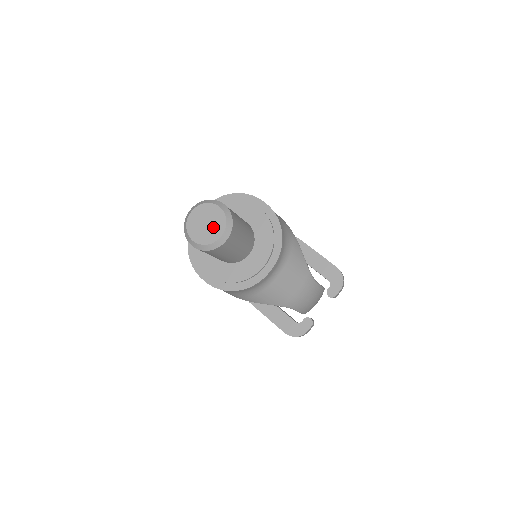
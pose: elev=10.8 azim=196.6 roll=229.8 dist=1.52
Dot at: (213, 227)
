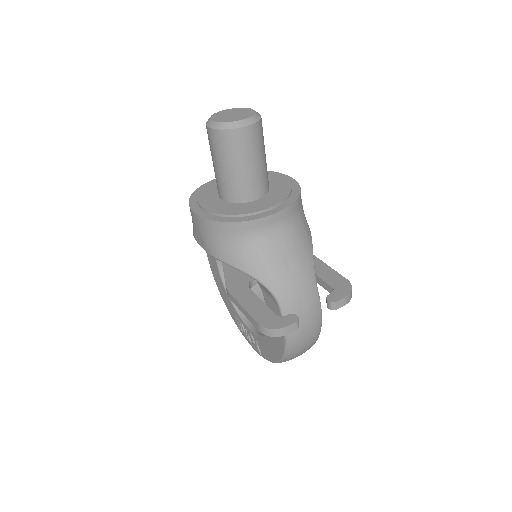
Dot at: (239, 116)
